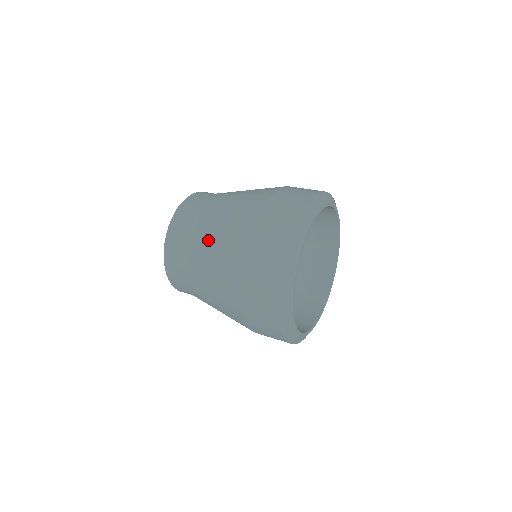
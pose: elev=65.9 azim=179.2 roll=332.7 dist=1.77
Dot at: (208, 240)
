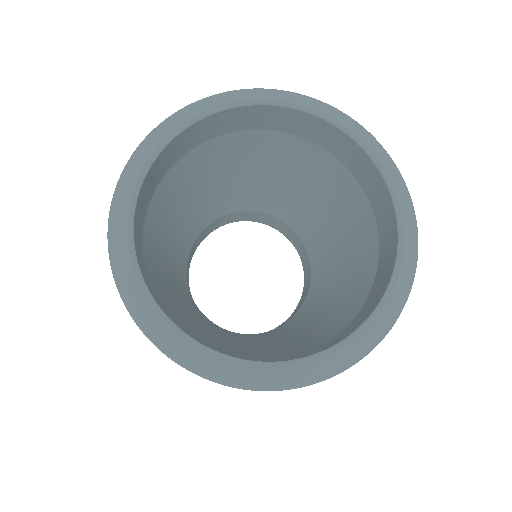
Dot at: occluded
